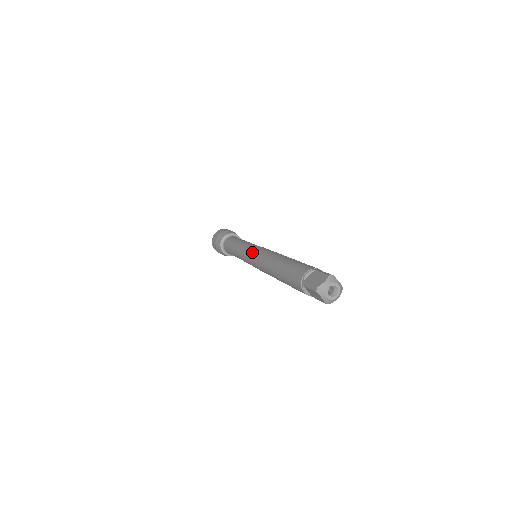
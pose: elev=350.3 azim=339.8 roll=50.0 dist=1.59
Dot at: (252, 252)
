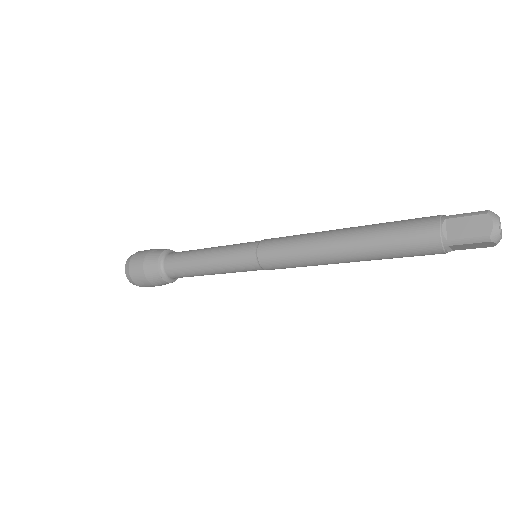
Dot at: (271, 238)
